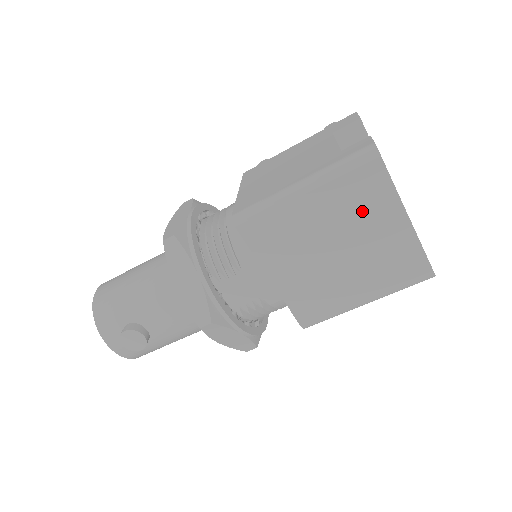
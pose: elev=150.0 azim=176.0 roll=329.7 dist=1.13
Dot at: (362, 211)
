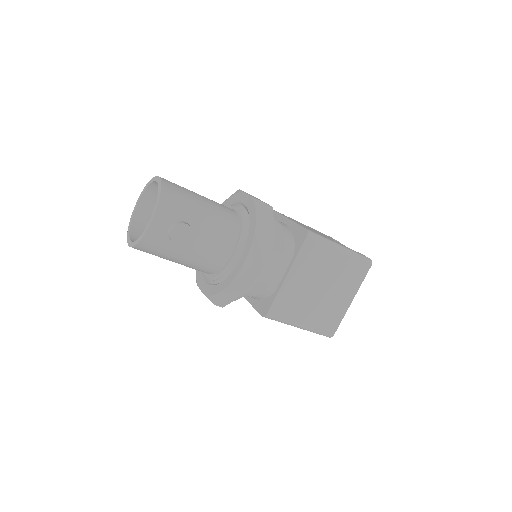
Dot at: (346, 281)
